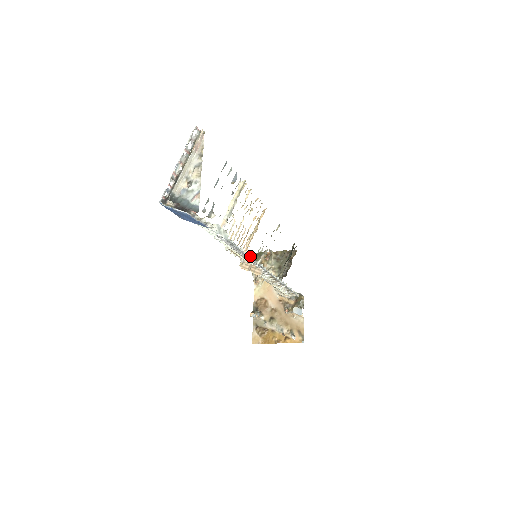
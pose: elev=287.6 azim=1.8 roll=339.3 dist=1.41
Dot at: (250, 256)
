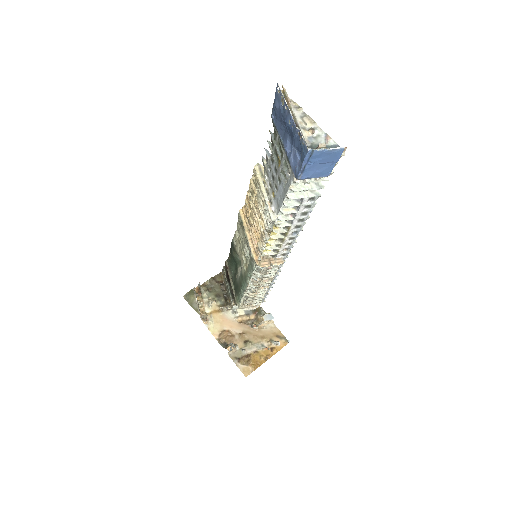
Dot at: (302, 228)
